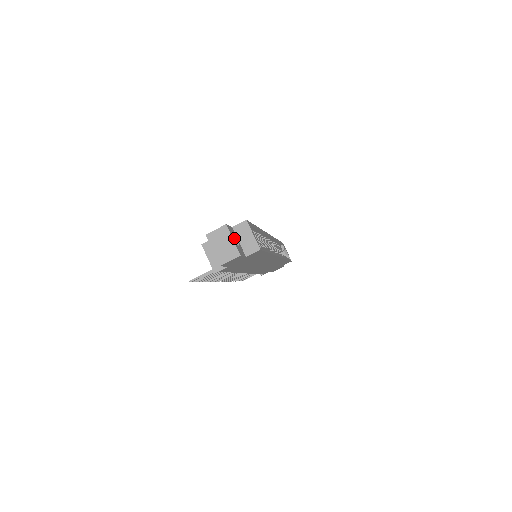
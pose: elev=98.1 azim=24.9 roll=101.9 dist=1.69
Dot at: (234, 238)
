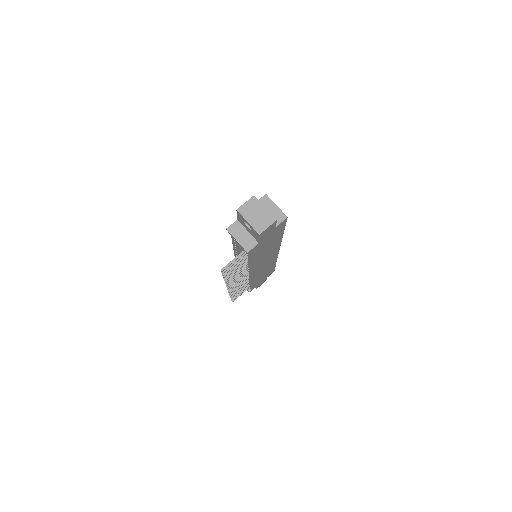
Dot at: occluded
